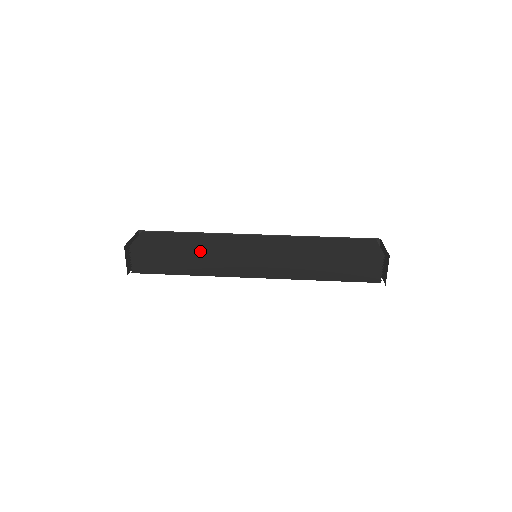
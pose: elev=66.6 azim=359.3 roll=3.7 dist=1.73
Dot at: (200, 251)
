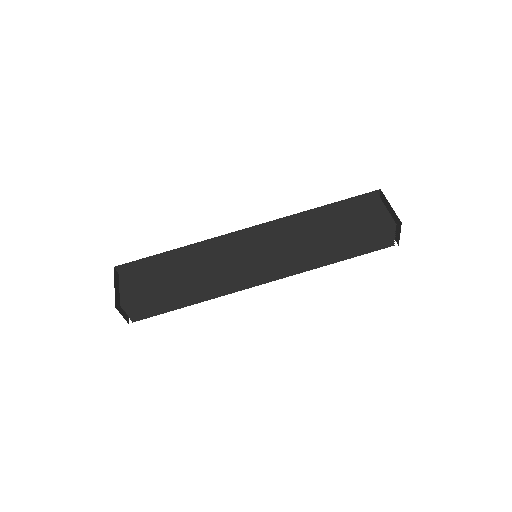
Dot at: (199, 282)
